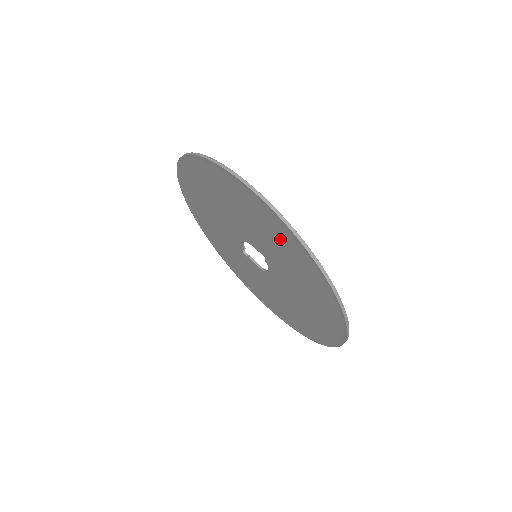
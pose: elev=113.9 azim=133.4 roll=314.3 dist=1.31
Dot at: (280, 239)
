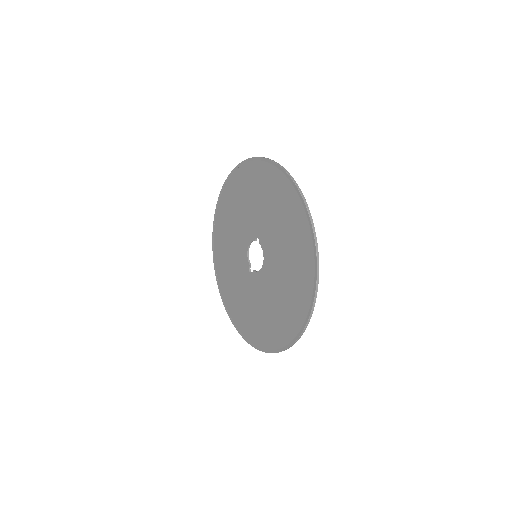
Dot at: (258, 183)
